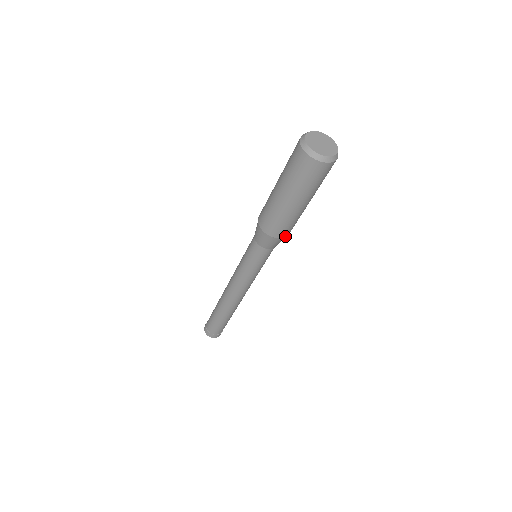
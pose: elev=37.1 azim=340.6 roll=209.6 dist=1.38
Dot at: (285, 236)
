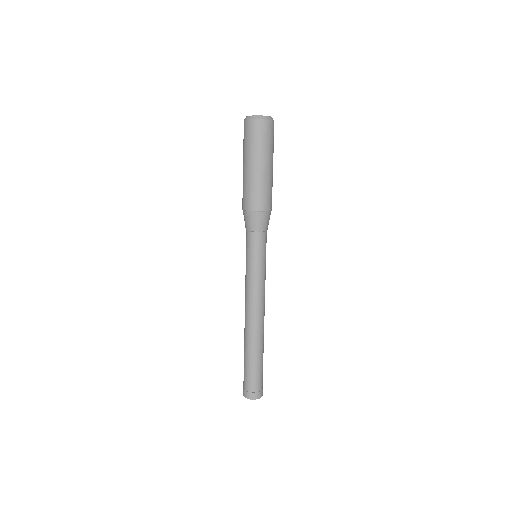
Dot at: (266, 210)
